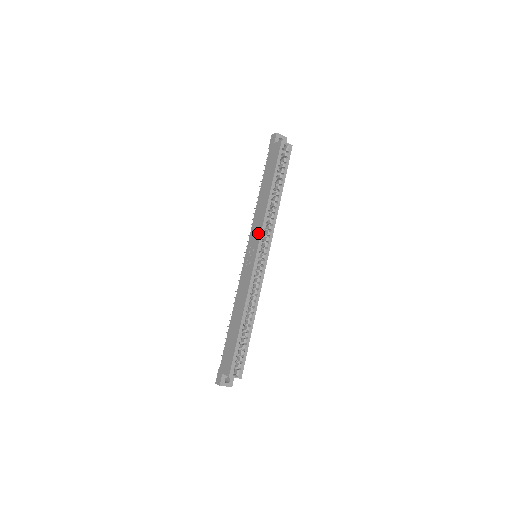
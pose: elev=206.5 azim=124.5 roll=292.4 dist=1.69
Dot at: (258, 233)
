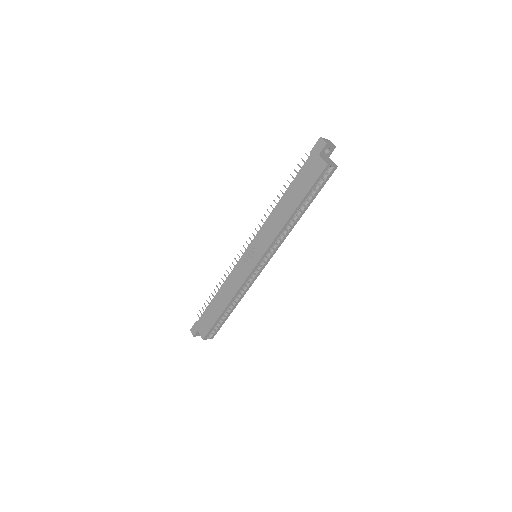
Dot at: (265, 245)
